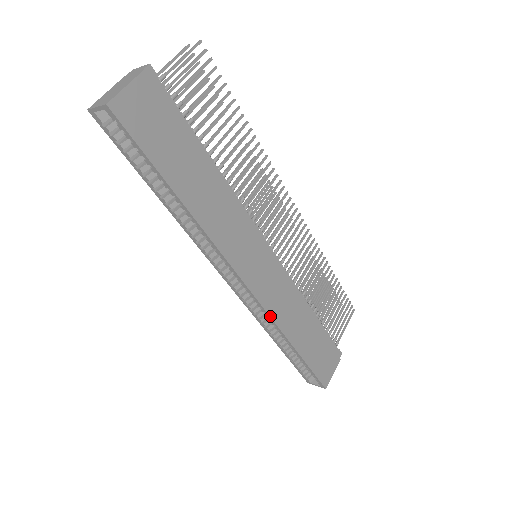
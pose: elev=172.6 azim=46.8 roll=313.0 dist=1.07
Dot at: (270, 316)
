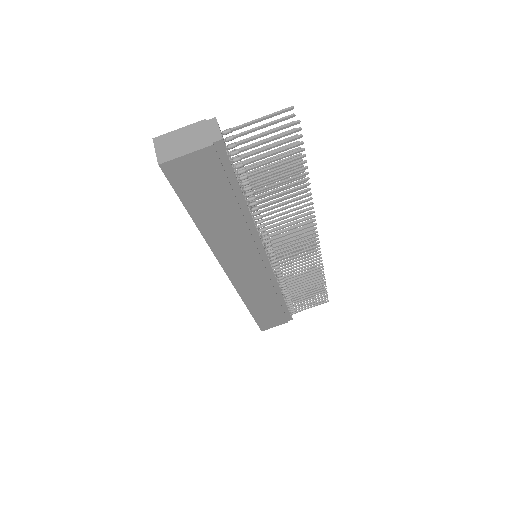
Dot at: (239, 293)
